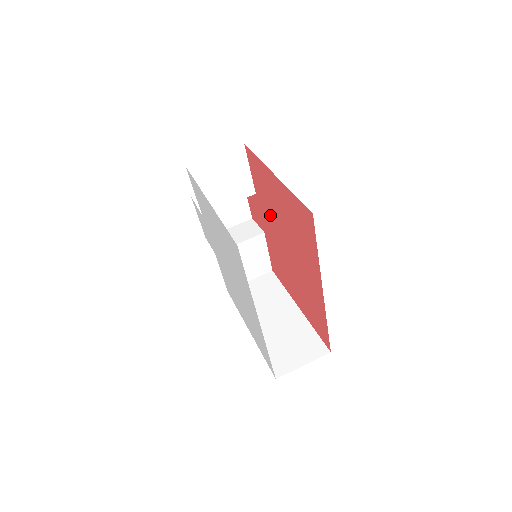
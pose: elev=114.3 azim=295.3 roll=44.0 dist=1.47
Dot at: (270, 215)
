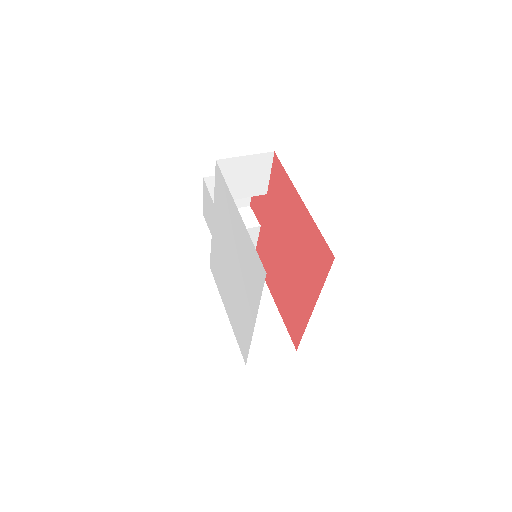
Dot at: (277, 221)
